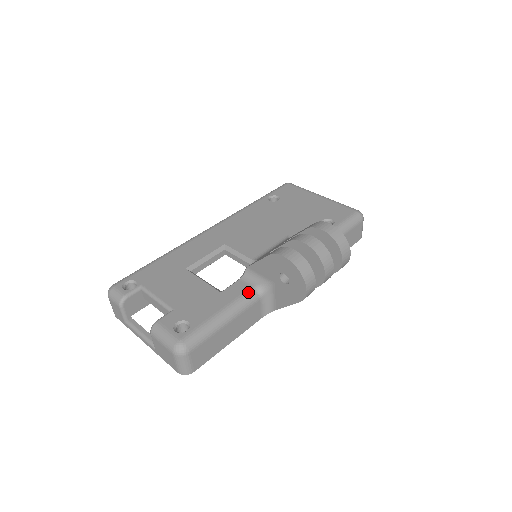
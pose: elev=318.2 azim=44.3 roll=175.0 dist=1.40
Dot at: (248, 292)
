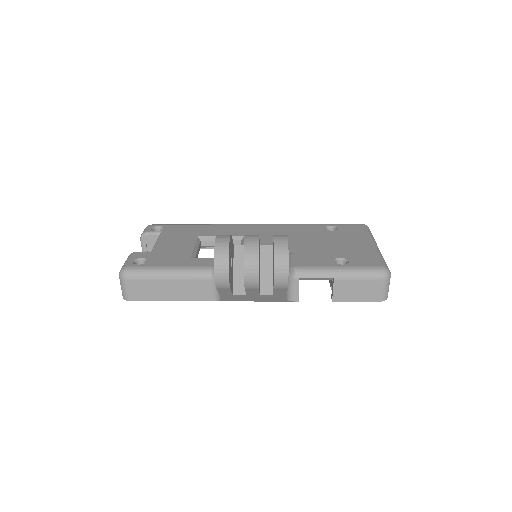
Dot at: (205, 267)
